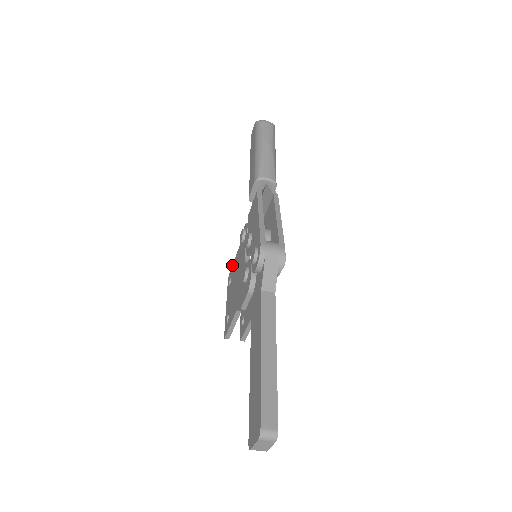
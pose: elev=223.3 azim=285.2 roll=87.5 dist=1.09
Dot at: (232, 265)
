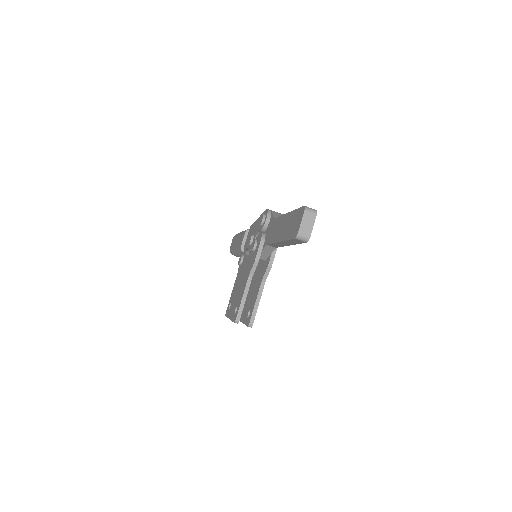
Dot at: occluded
